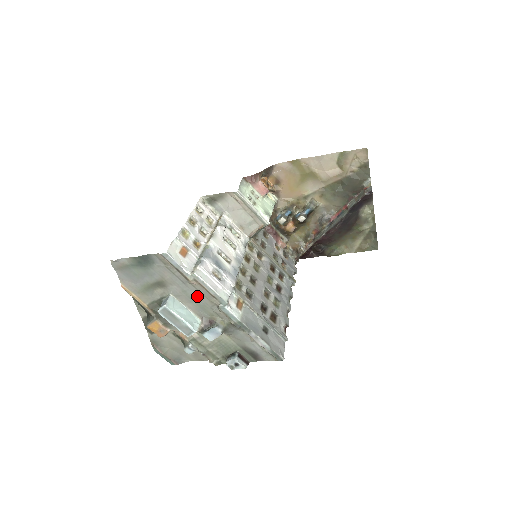
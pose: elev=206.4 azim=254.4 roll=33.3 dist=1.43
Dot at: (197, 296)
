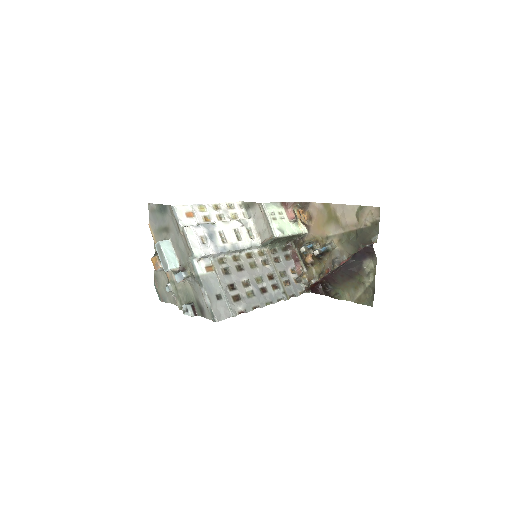
Dot at: (182, 246)
